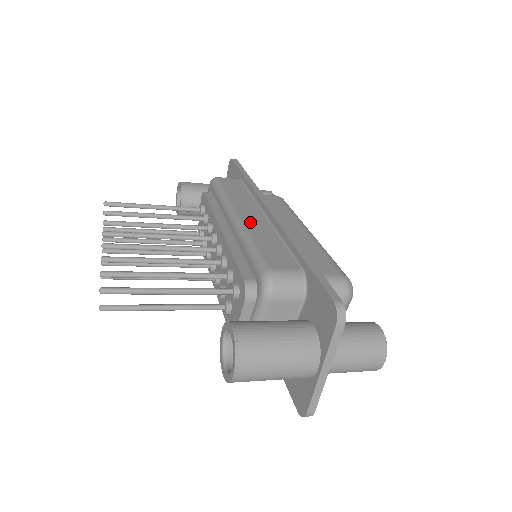
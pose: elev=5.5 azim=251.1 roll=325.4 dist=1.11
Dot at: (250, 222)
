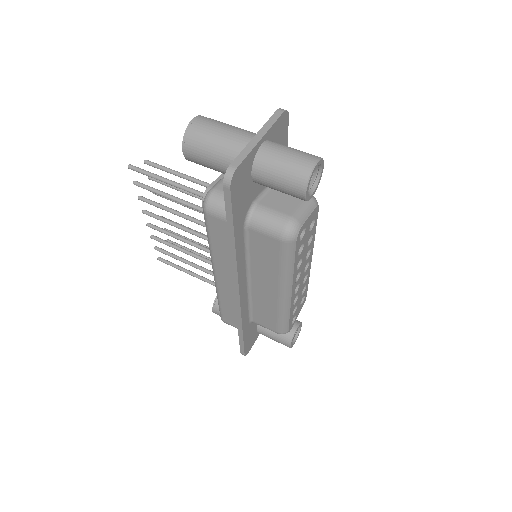
Dot at: (222, 287)
